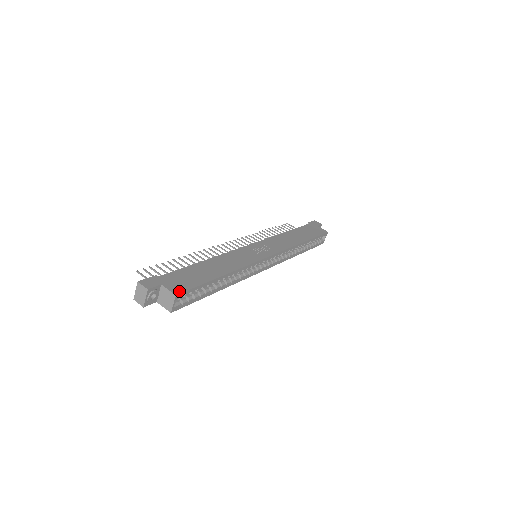
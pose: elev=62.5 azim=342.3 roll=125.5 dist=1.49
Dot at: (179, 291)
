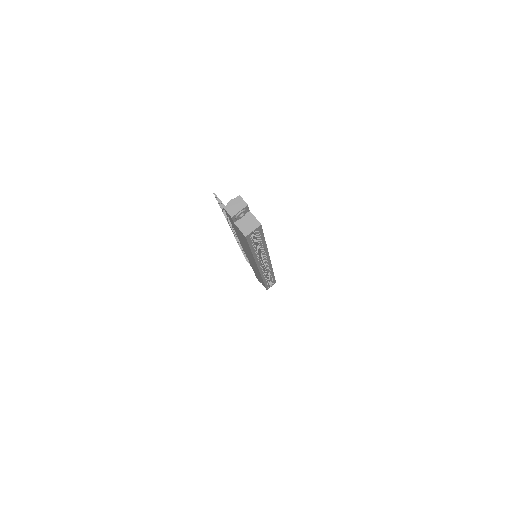
Dot at: occluded
